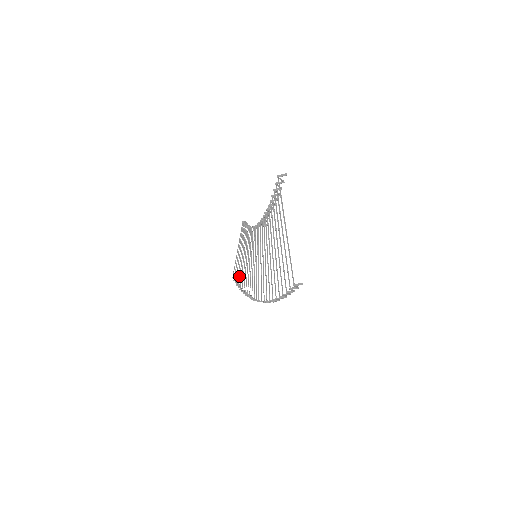
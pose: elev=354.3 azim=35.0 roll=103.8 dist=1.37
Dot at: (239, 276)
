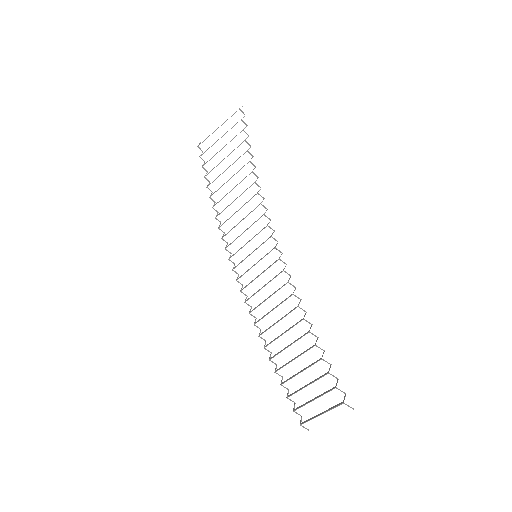
Dot at: (213, 181)
